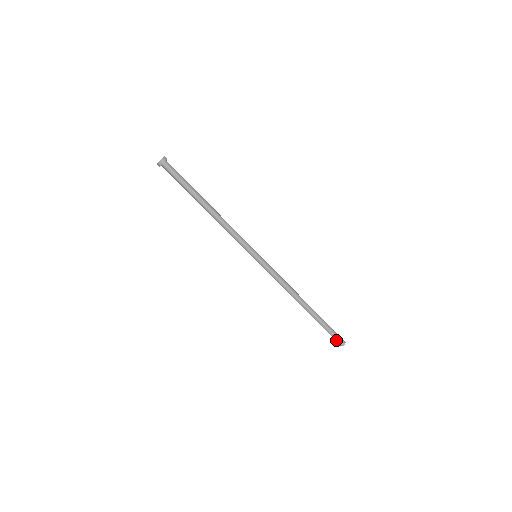
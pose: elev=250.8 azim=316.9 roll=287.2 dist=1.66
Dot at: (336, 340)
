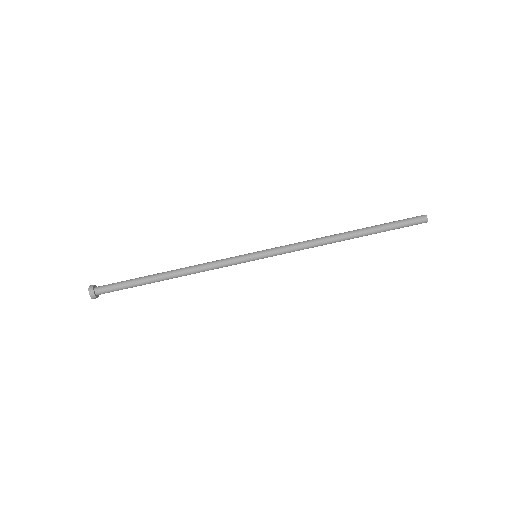
Dot at: occluded
